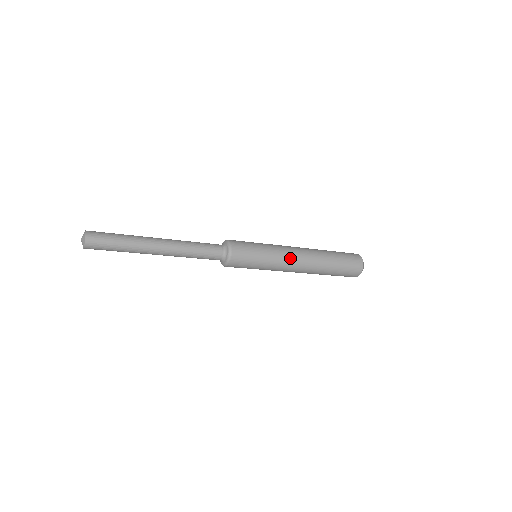
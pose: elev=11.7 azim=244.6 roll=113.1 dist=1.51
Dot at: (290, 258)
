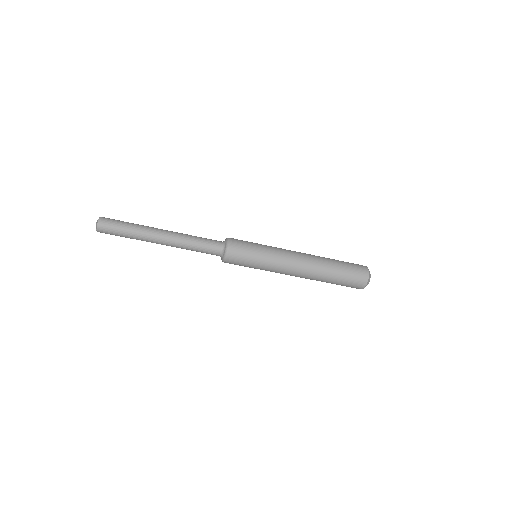
Dot at: (288, 256)
